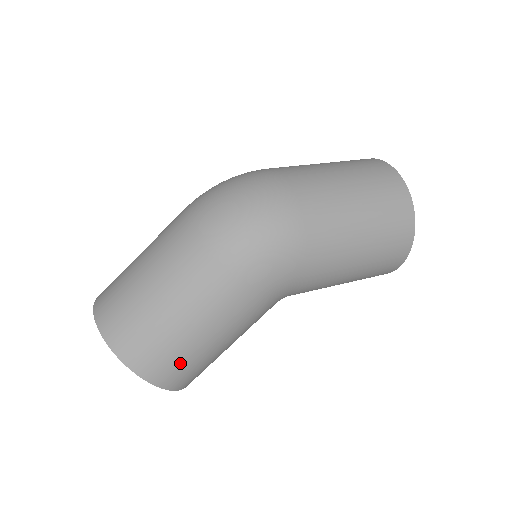
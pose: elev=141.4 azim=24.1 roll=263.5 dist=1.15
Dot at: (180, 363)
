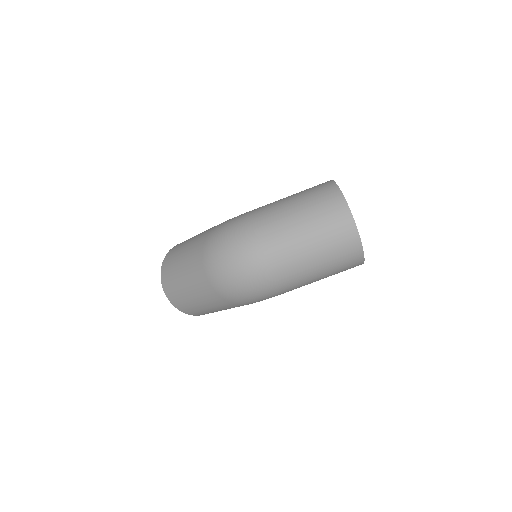
Dot at: occluded
